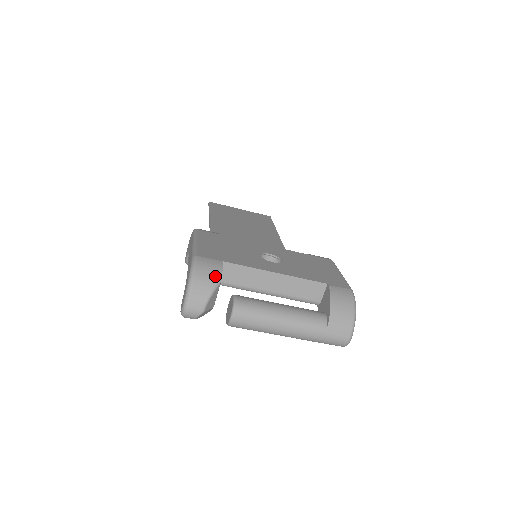
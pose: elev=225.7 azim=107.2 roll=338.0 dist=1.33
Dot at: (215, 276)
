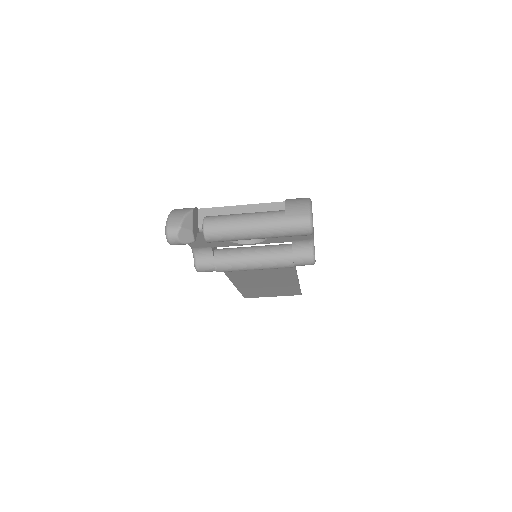
Dot at: (189, 209)
